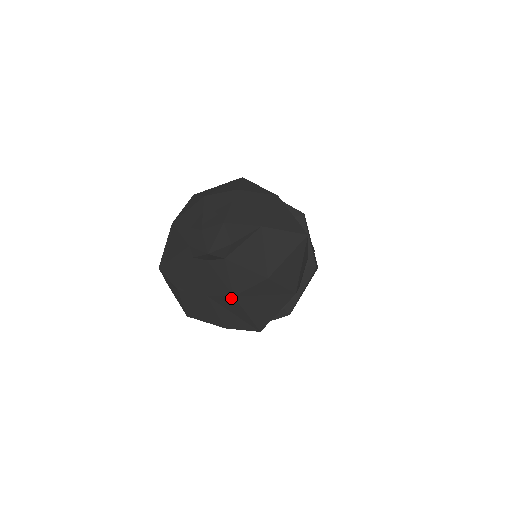
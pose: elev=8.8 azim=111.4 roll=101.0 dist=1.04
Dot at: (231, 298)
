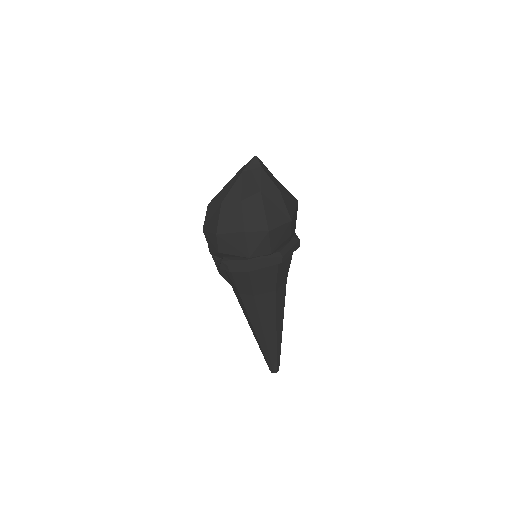
Dot at: (258, 194)
